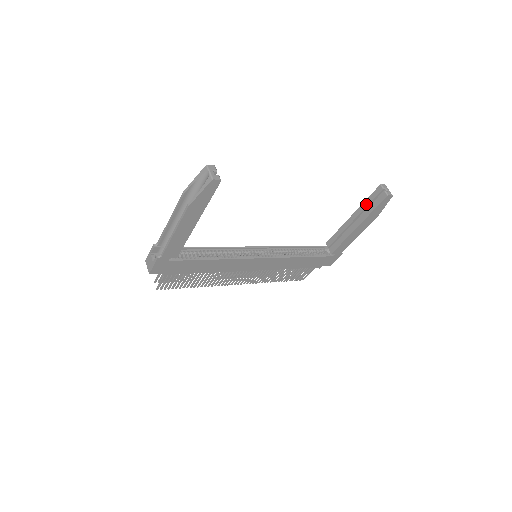
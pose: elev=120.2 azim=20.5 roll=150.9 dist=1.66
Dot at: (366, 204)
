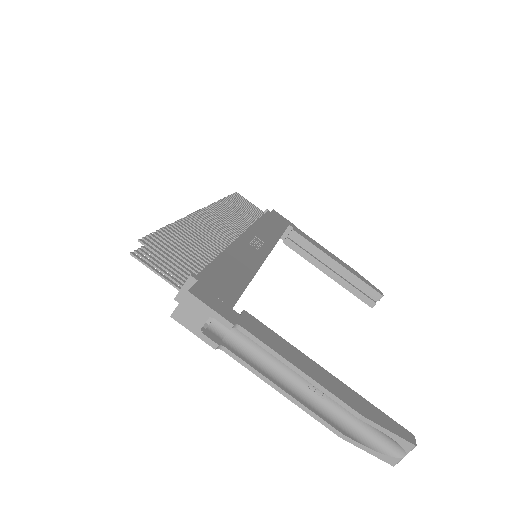
Dot at: (357, 282)
